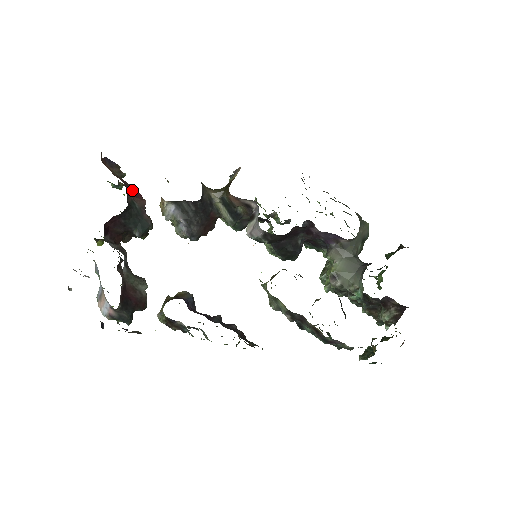
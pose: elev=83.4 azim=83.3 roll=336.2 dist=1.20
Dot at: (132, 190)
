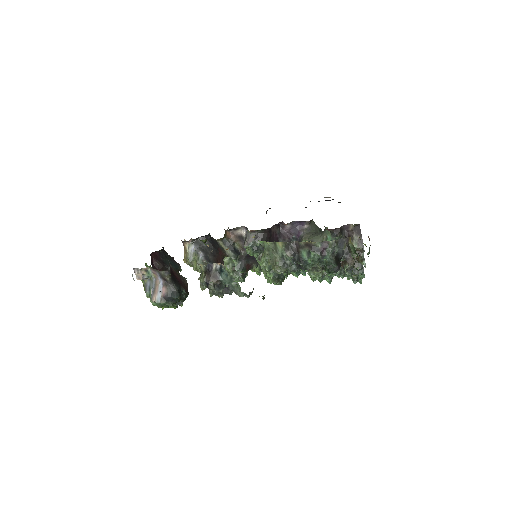
Dot at: occluded
